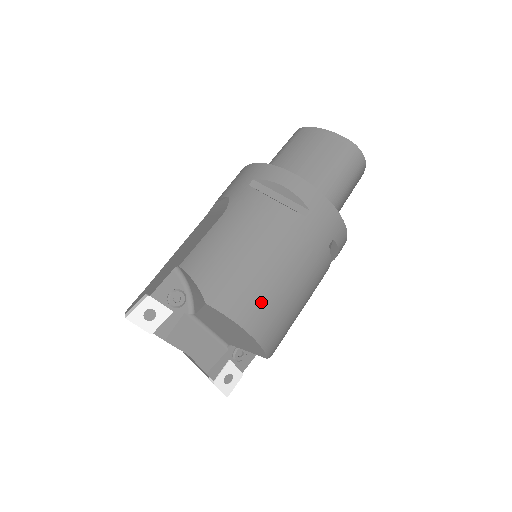
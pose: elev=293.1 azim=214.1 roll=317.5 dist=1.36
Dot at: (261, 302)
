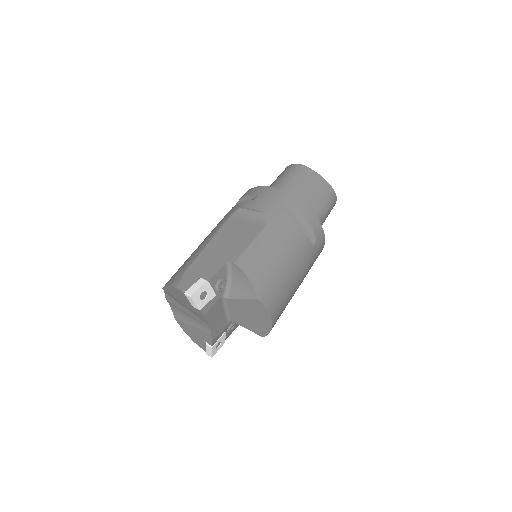
Dot at: (283, 301)
